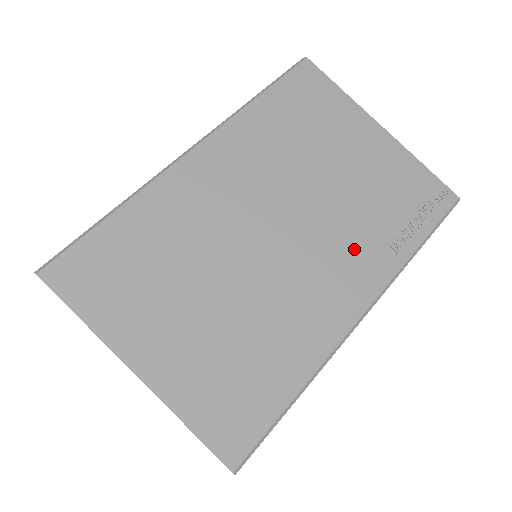
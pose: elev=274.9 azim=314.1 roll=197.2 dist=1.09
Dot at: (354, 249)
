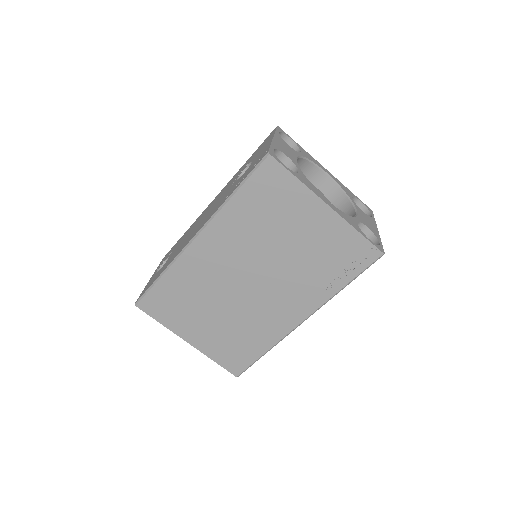
Dot at: (299, 290)
